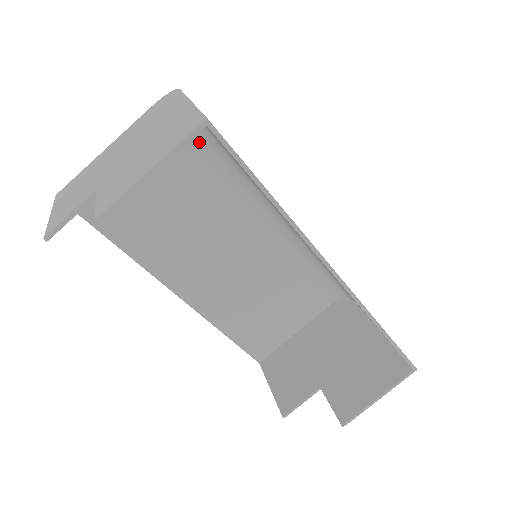
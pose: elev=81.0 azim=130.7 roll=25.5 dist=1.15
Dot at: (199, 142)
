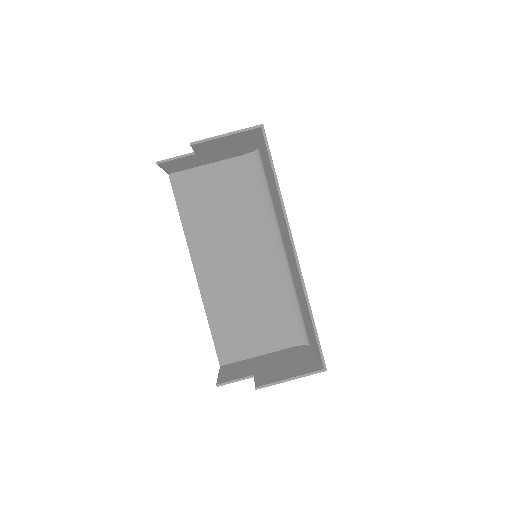
Dot at: (257, 182)
